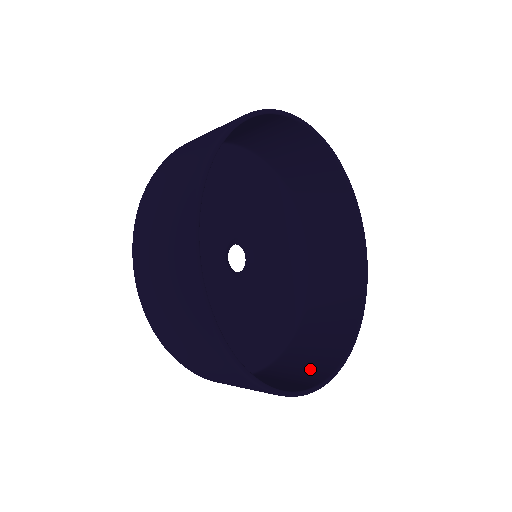
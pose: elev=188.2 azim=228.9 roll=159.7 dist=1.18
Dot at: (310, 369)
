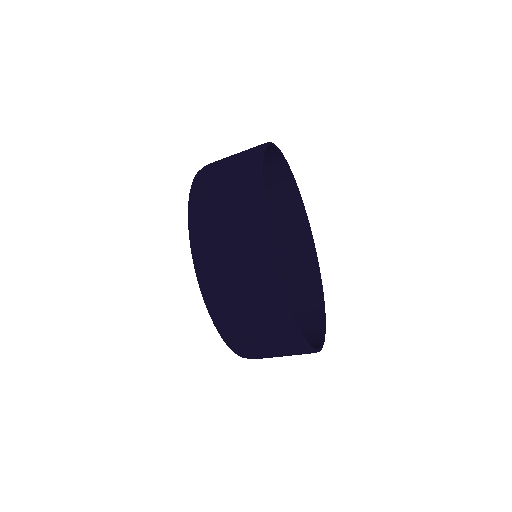
Dot at: (263, 301)
